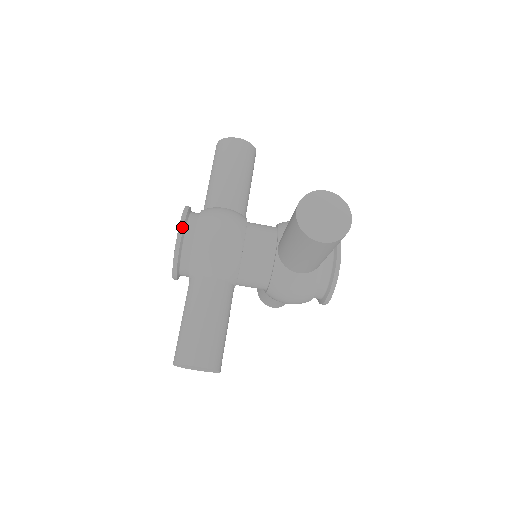
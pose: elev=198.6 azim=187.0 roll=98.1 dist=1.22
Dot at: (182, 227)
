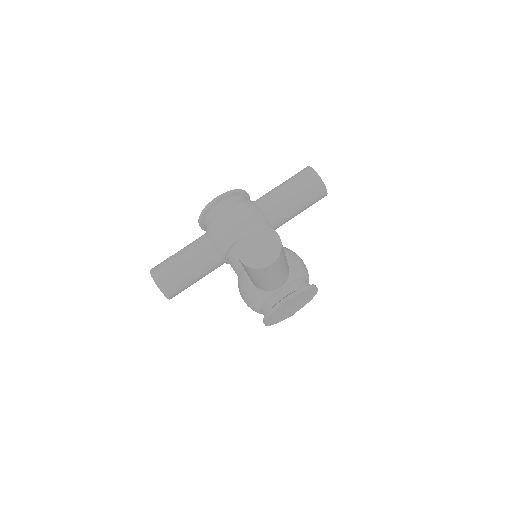
Dot at: (220, 197)
